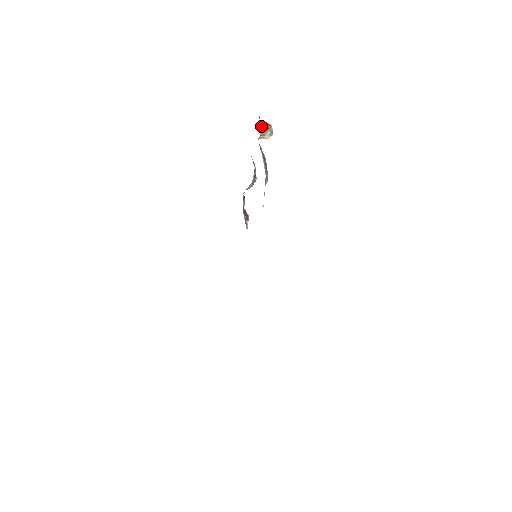
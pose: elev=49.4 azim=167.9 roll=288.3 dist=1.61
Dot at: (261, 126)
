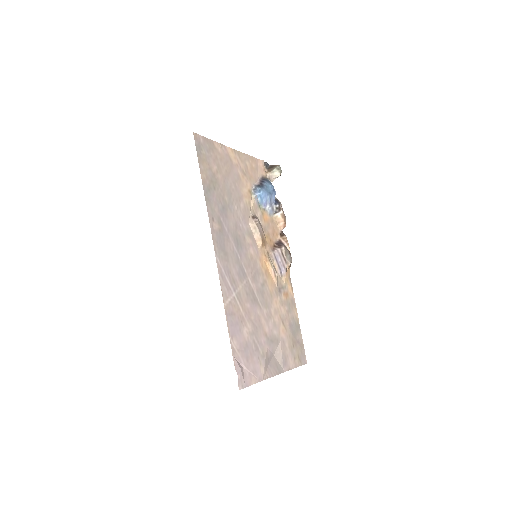
Dot at: (269, 168)
